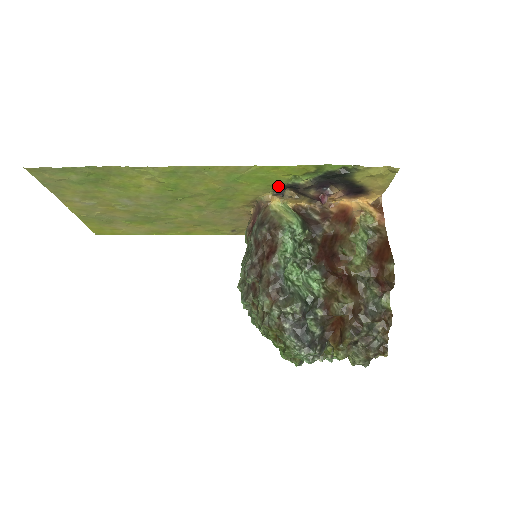
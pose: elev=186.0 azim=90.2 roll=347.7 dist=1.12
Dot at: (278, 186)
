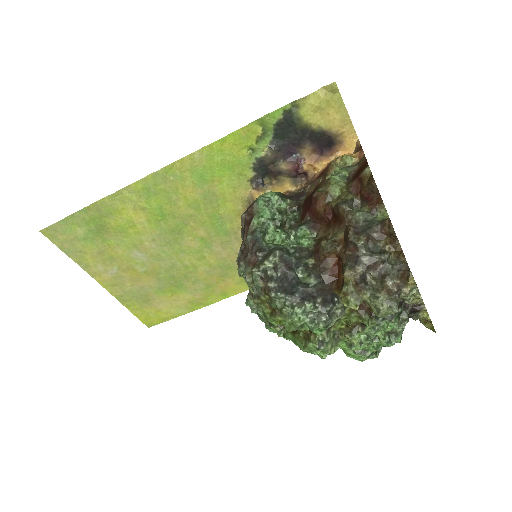
Dot at: (248, 172)
